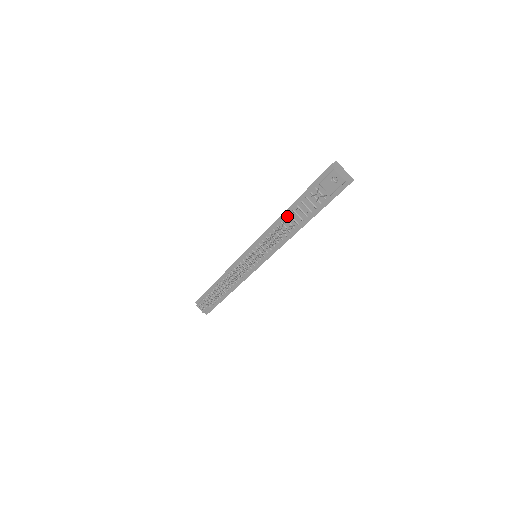
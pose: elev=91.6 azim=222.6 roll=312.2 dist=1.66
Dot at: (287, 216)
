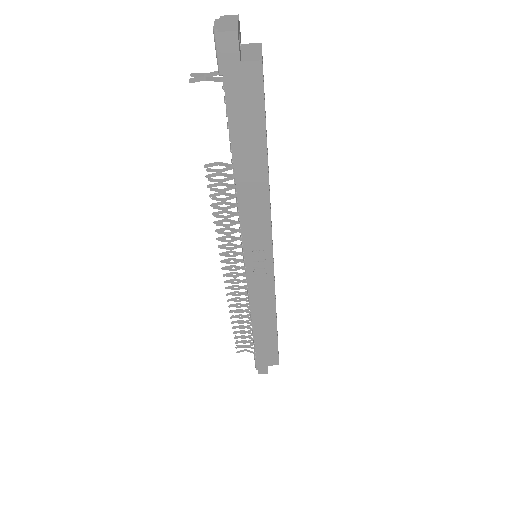
Dot at: occluded
